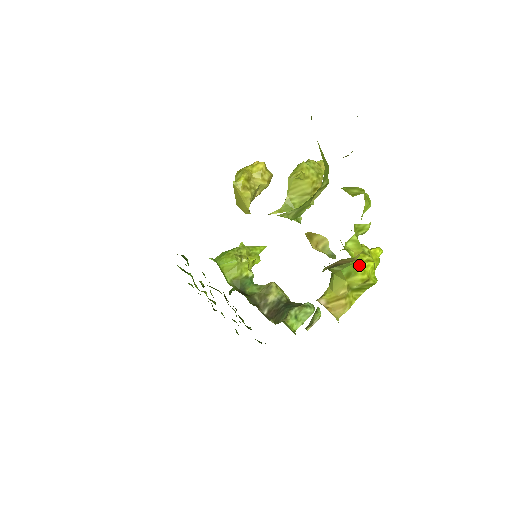
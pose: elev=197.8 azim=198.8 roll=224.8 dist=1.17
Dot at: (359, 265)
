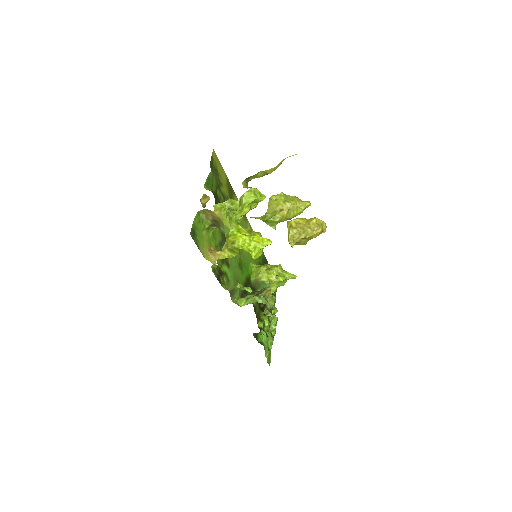
Dot at: (236, 233)
